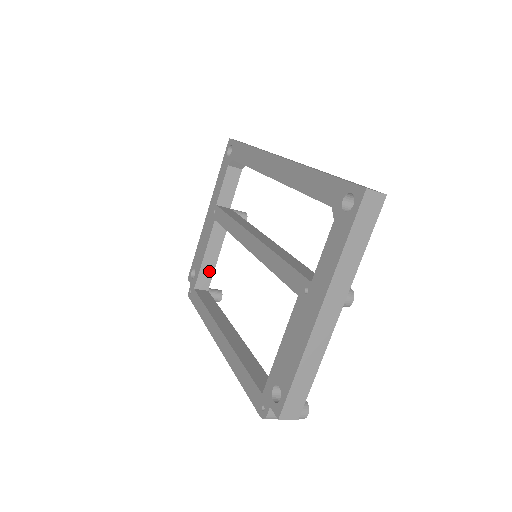
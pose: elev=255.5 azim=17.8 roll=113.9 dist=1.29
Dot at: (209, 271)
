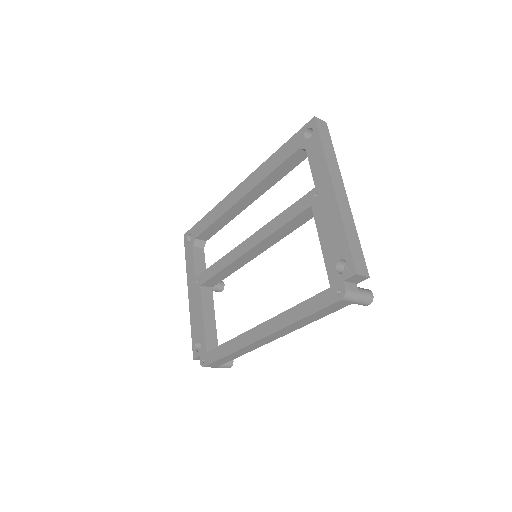
Dot at: (212, 333)
